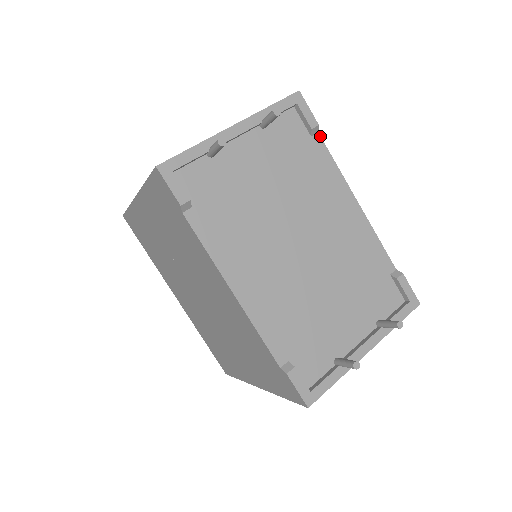
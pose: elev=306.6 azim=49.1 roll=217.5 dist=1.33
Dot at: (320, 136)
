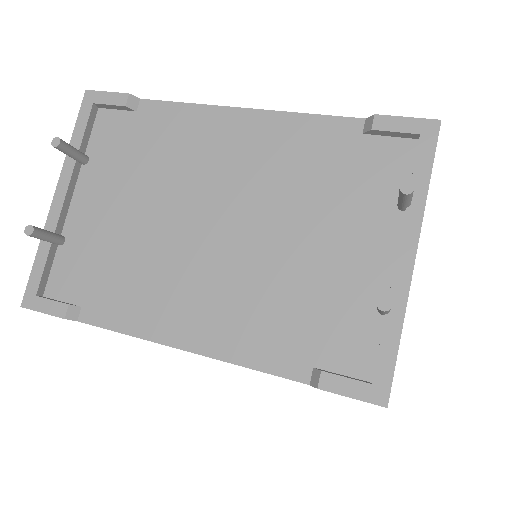
Dot at: (145, 100)
